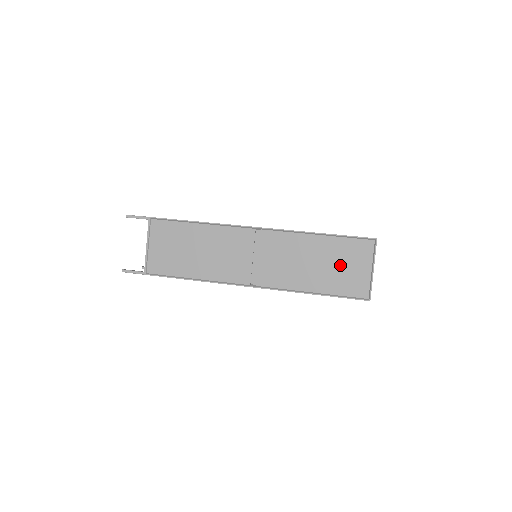
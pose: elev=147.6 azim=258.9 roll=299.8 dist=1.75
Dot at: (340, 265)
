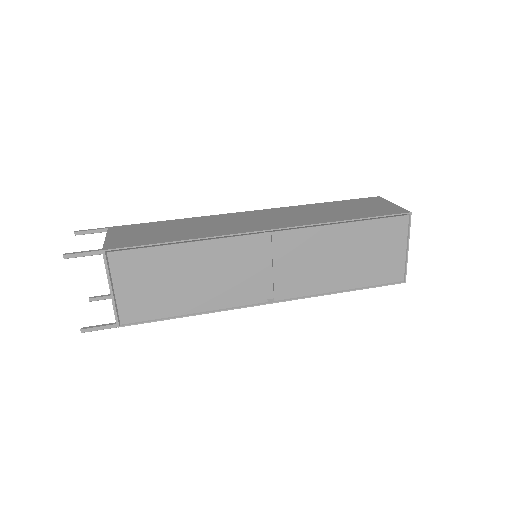
Dot at: (372, 252)
